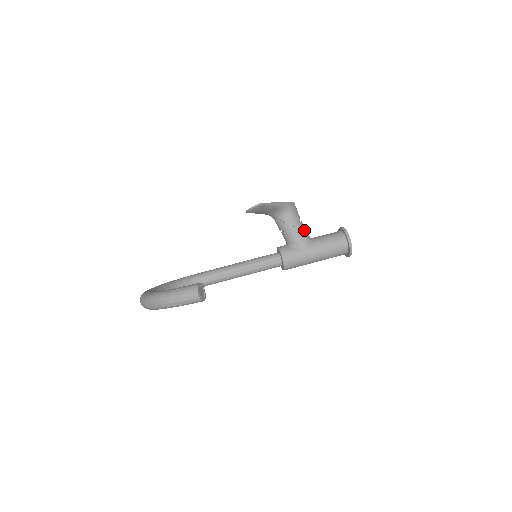
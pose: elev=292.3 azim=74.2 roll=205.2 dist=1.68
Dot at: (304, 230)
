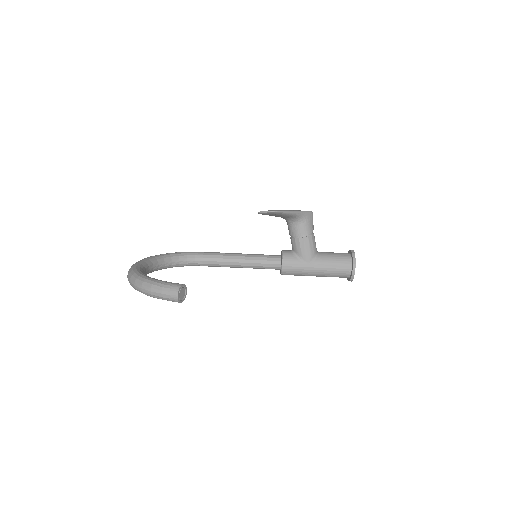
Dot at: (313, 243)
